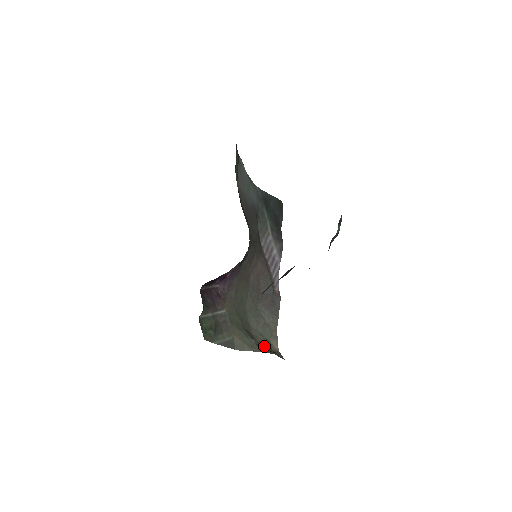
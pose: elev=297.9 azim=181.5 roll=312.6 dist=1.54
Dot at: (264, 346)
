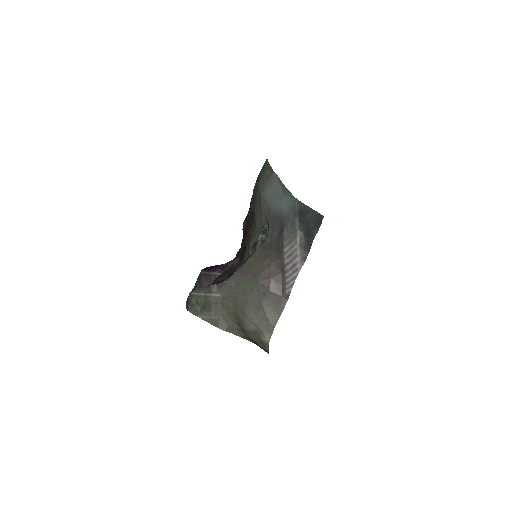
Dot at: (249, 333)
